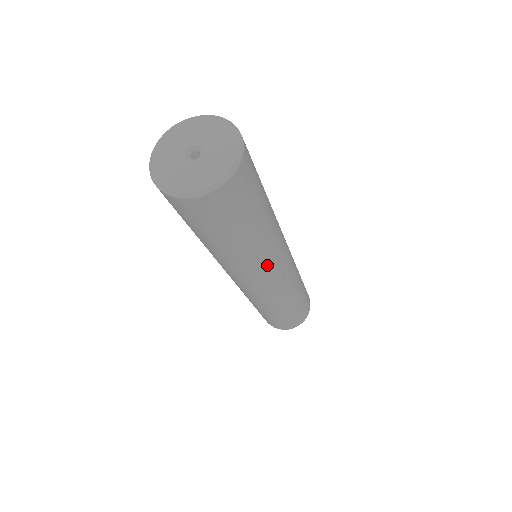
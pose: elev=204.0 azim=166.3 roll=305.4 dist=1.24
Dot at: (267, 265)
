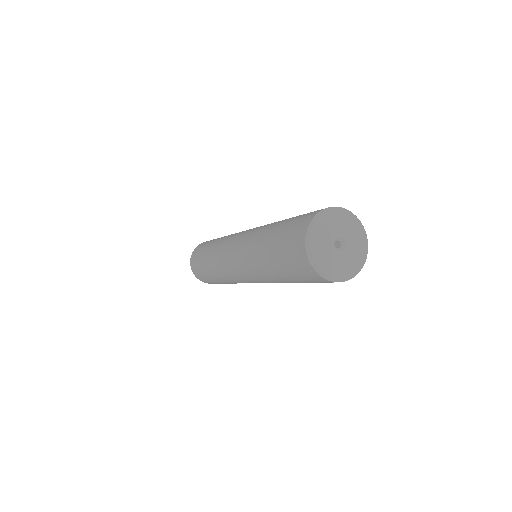
Dot at: occluded
